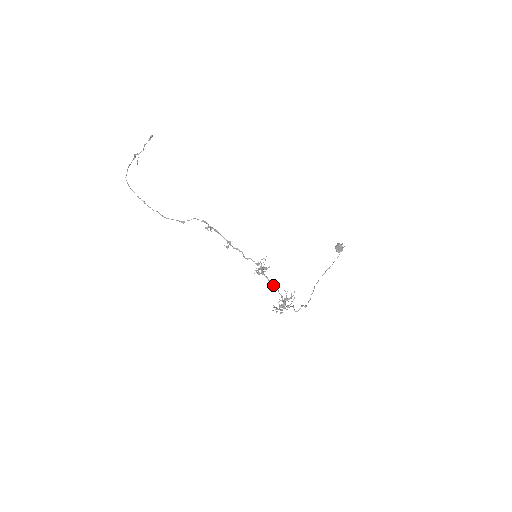
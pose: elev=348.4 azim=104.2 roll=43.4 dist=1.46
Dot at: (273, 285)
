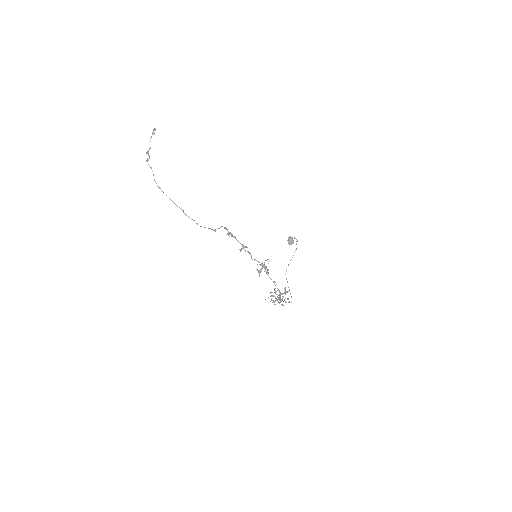
Dot at: (273, 282)
